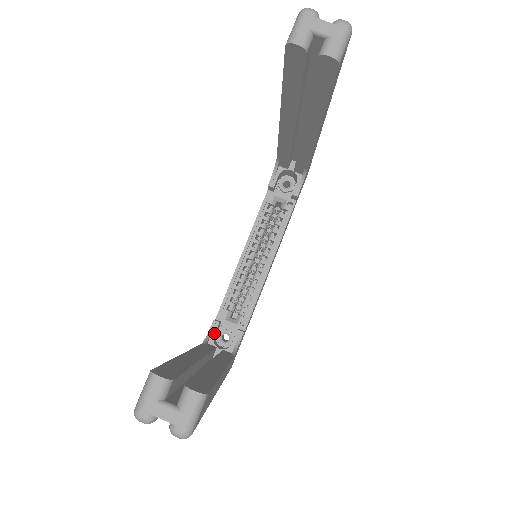
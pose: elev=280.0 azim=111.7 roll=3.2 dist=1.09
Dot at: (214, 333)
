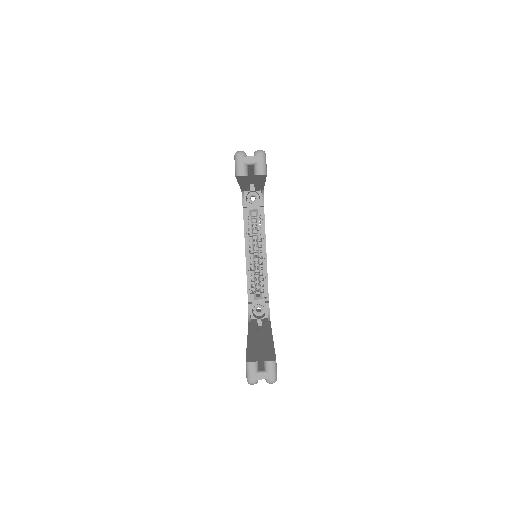
Dot at: (252, 312)
